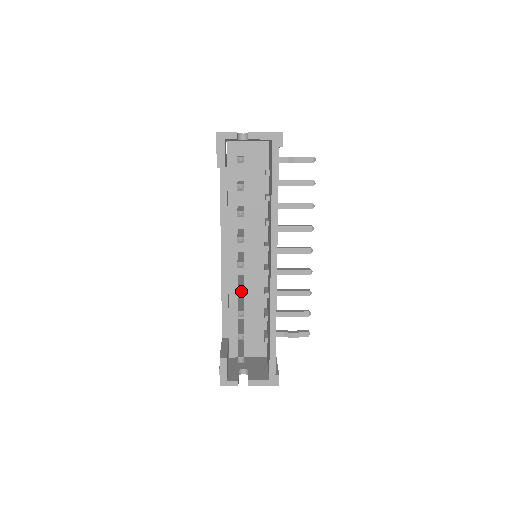
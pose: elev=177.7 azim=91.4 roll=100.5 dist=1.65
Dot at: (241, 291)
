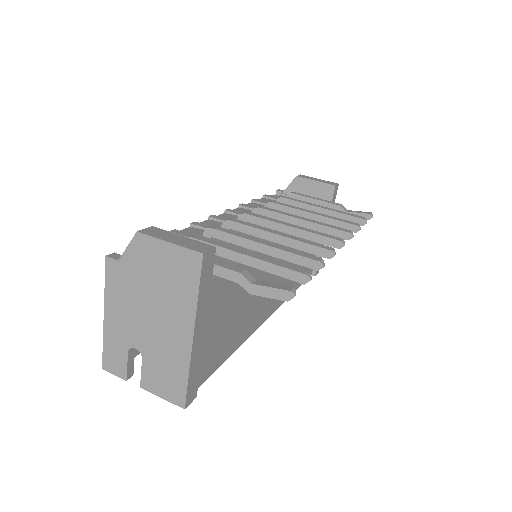
Dot at: occluded
